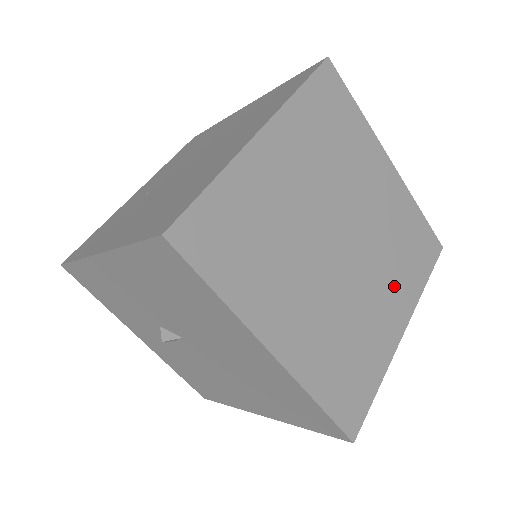
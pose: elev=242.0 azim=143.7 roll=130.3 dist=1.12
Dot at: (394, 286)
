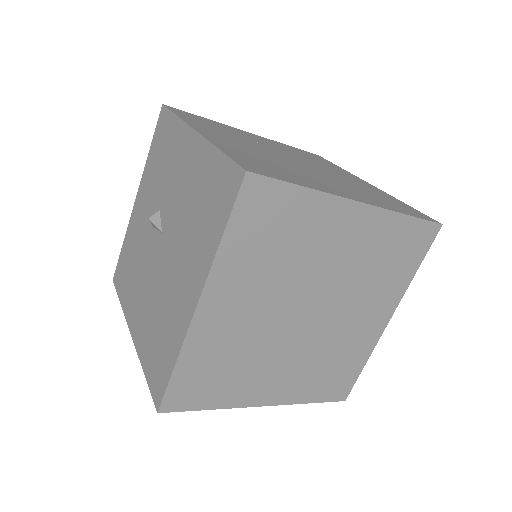
Dot at: (296, 377)
